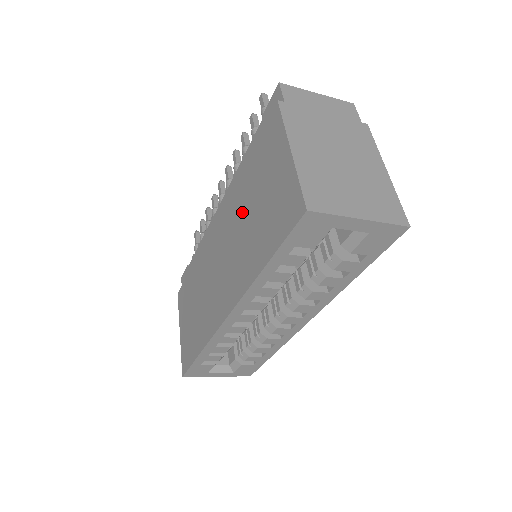
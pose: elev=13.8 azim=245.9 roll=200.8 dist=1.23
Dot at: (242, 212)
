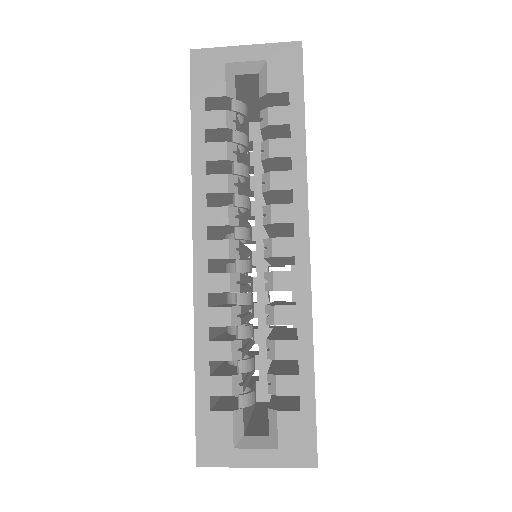
Dot at: occluded
